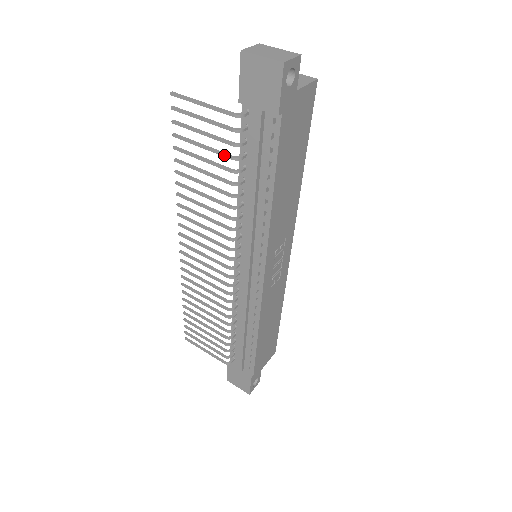
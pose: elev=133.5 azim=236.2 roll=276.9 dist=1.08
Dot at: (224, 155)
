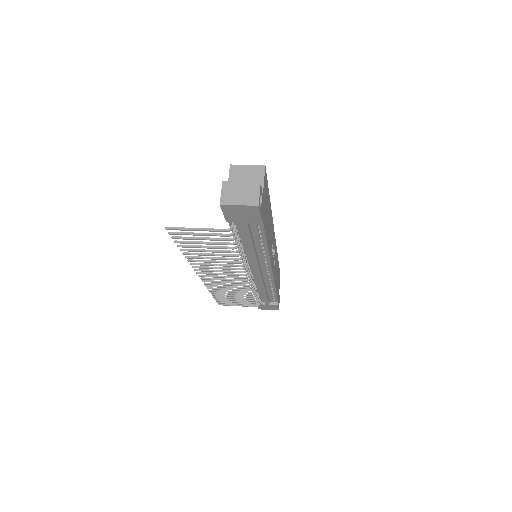
Dot at: occluded
